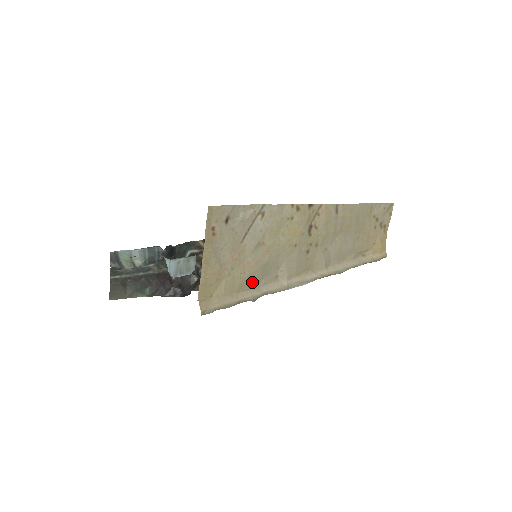
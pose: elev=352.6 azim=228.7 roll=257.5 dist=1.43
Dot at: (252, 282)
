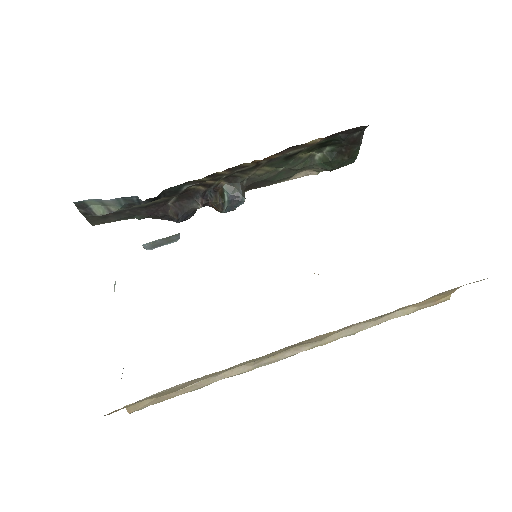
Dot at: occluded
